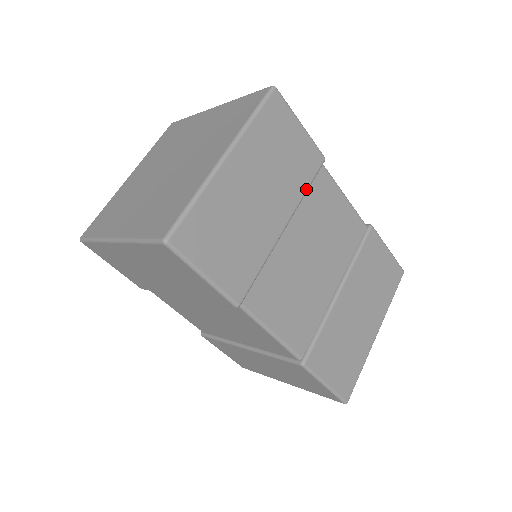
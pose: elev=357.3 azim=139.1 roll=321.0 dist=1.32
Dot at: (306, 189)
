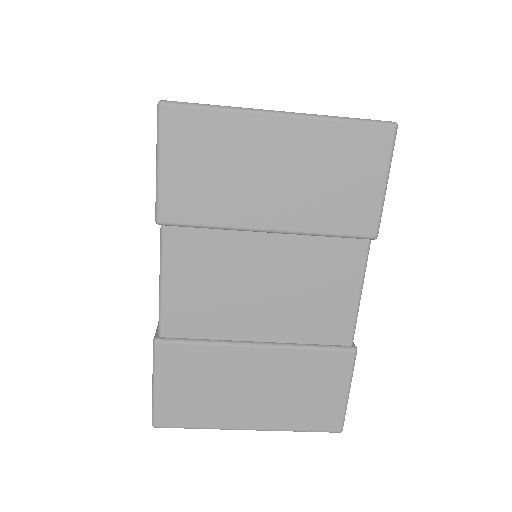
Dot at: occluded
